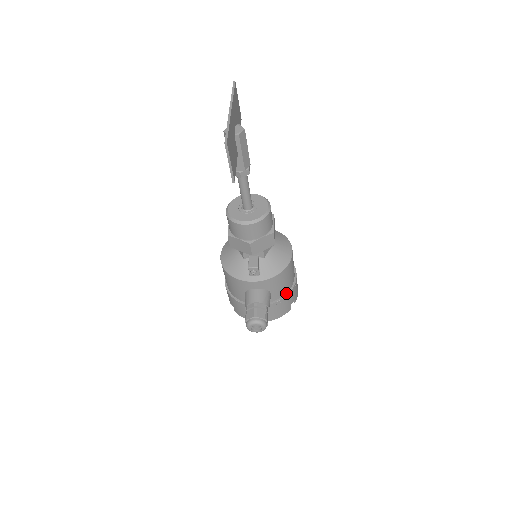
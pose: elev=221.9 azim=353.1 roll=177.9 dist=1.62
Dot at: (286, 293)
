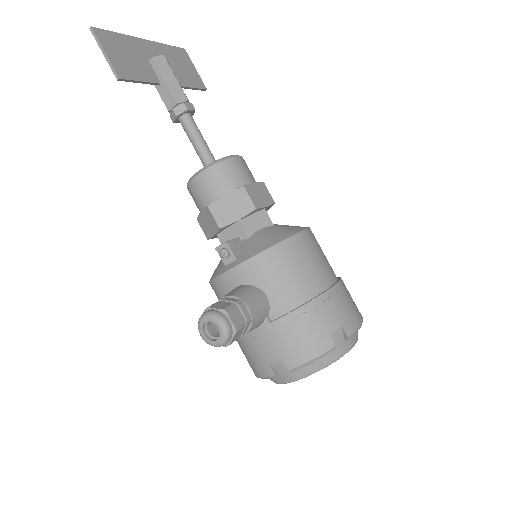
Dot at: (305, 302)
